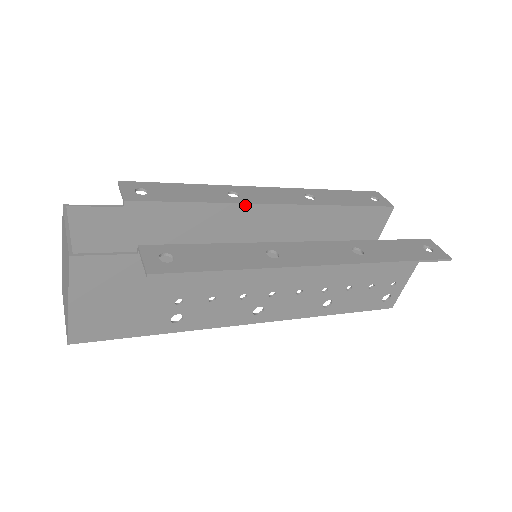
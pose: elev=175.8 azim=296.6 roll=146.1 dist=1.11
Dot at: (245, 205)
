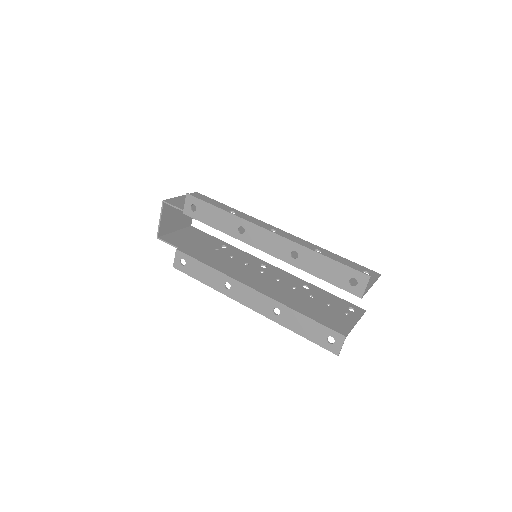
Dot at: (244, 241)
